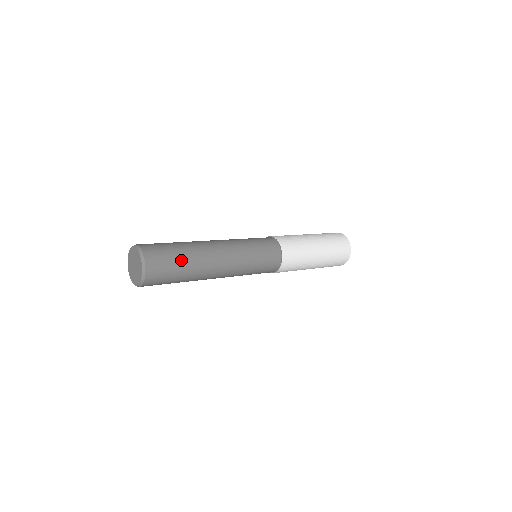
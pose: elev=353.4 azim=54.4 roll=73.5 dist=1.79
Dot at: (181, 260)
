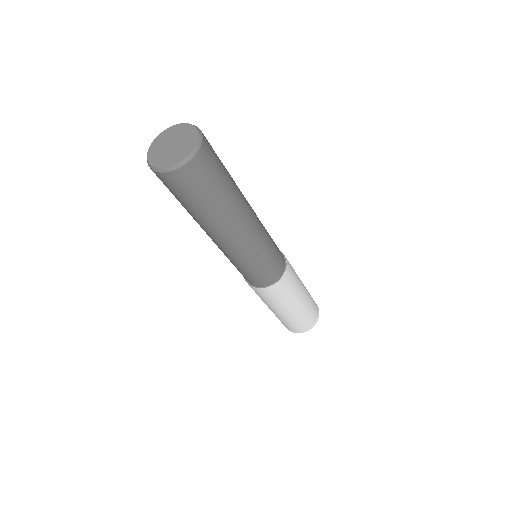
Dot at: (227, 174)
